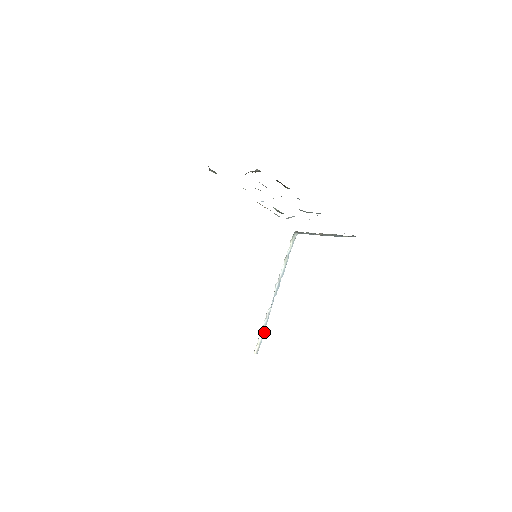
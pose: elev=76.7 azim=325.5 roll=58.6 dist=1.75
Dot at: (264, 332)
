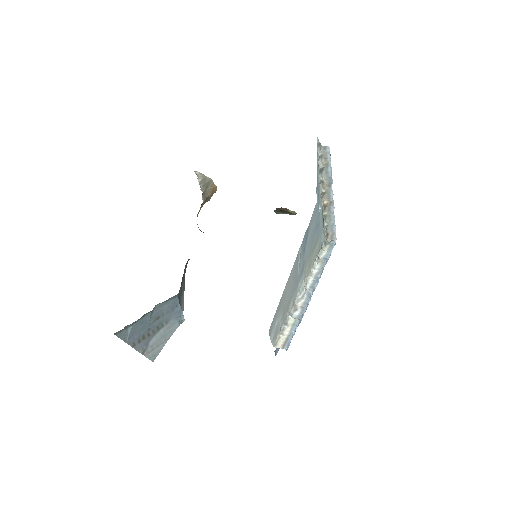
Dot at: (296, 325)
